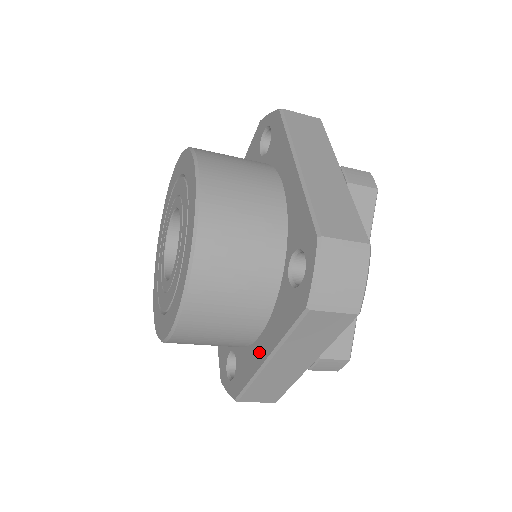
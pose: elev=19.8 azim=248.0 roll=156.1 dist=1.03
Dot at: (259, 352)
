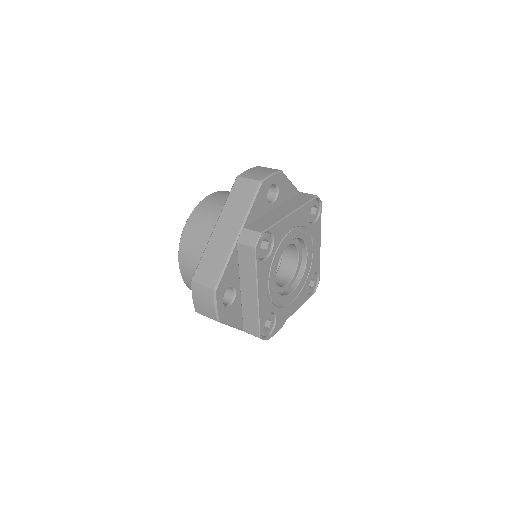
Dot at: occluded
